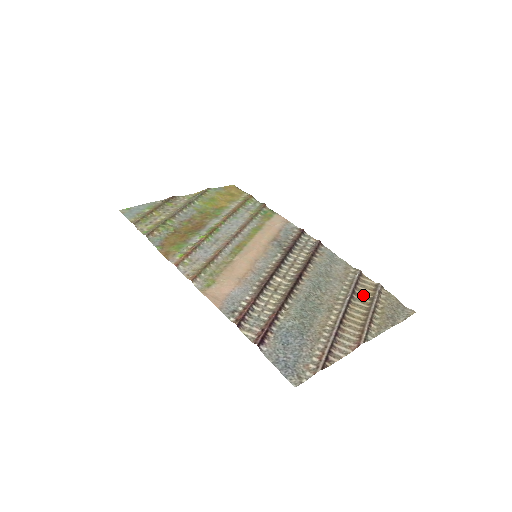
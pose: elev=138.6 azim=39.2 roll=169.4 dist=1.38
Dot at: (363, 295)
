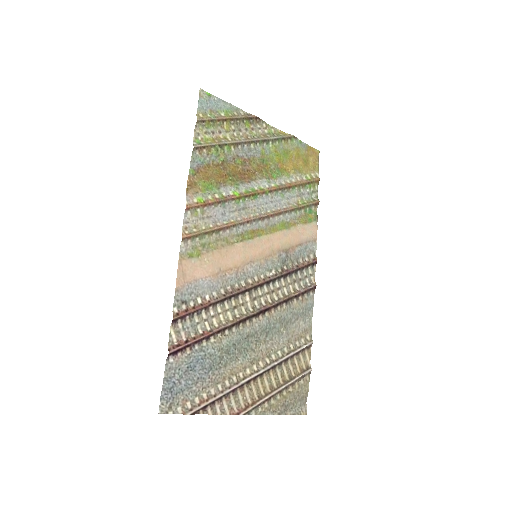
Dot at: (290, 368)
